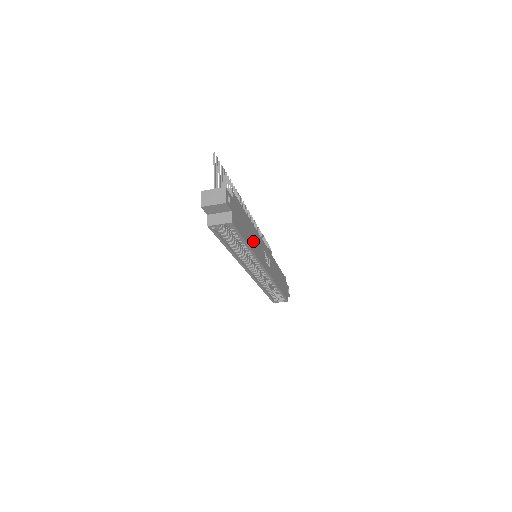
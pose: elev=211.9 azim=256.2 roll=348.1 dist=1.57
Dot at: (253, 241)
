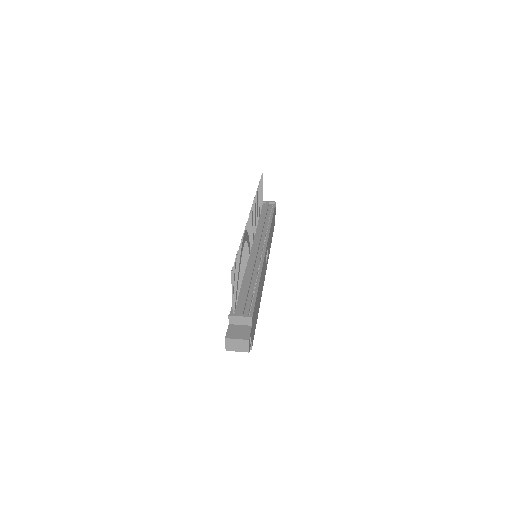
Dot at: (260, 292)
